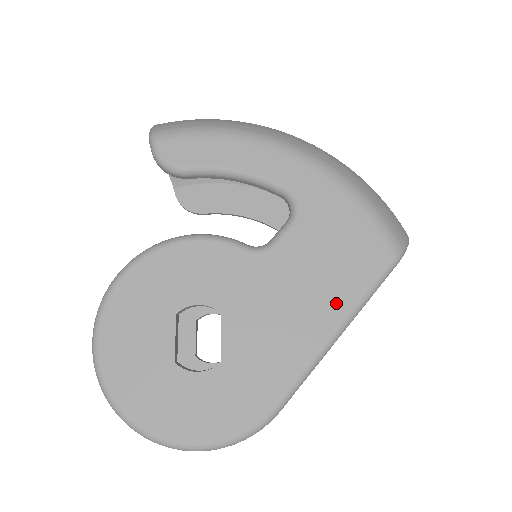
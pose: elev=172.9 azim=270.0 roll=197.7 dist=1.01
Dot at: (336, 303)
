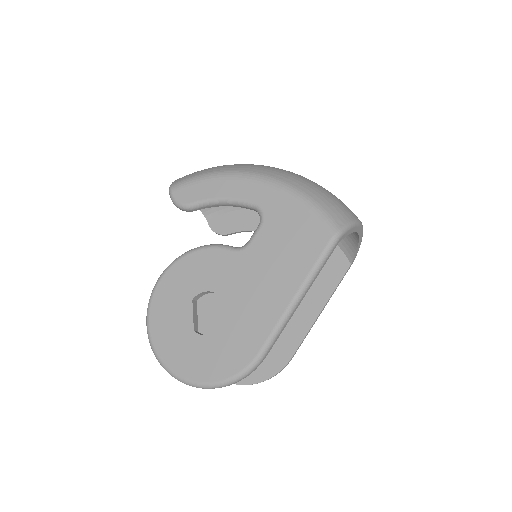
Dot at: (294, 276)
